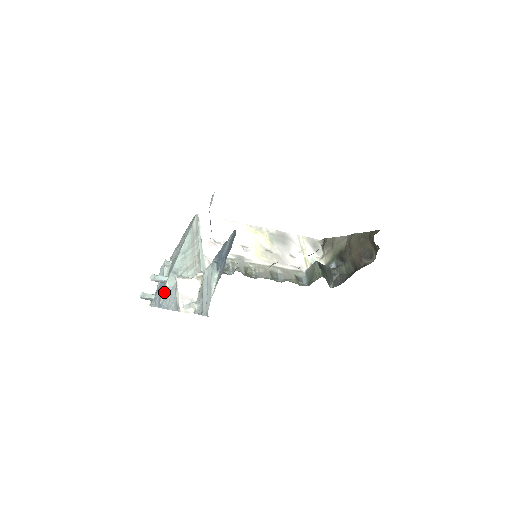
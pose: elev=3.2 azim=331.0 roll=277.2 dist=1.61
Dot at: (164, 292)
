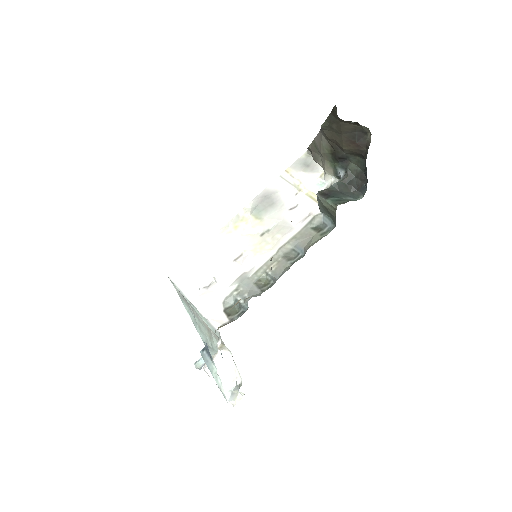
Dot at: occluded
